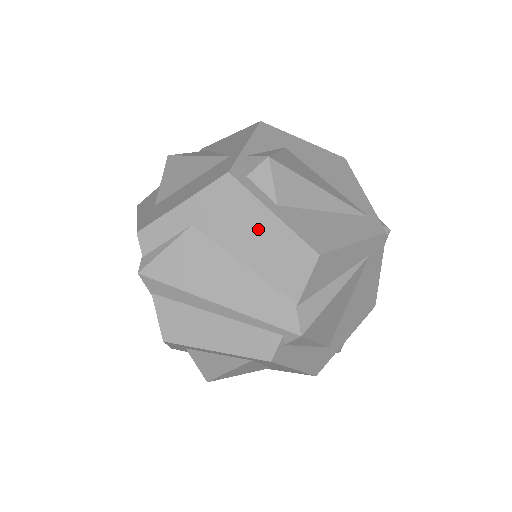
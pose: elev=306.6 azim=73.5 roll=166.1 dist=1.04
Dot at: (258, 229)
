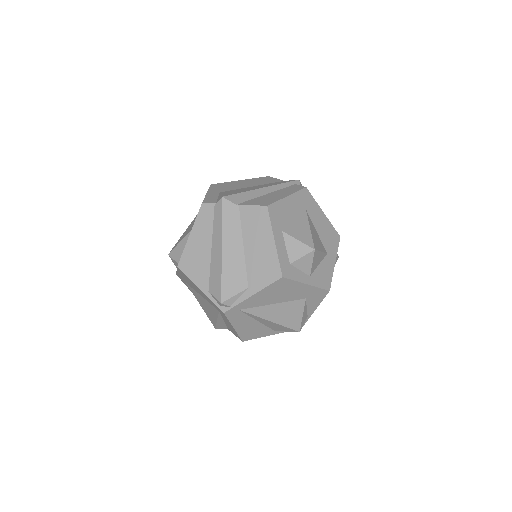
Dot at: (242, 183)
